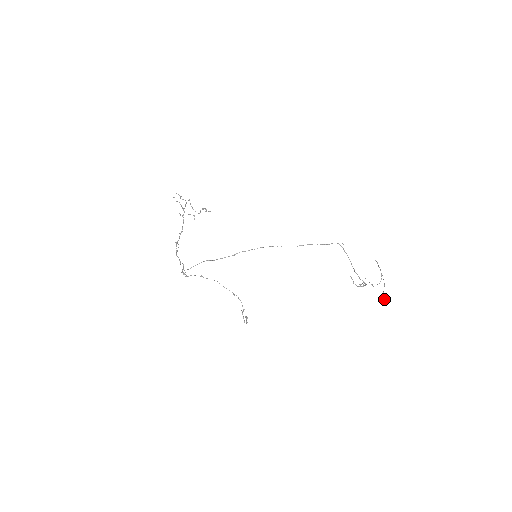
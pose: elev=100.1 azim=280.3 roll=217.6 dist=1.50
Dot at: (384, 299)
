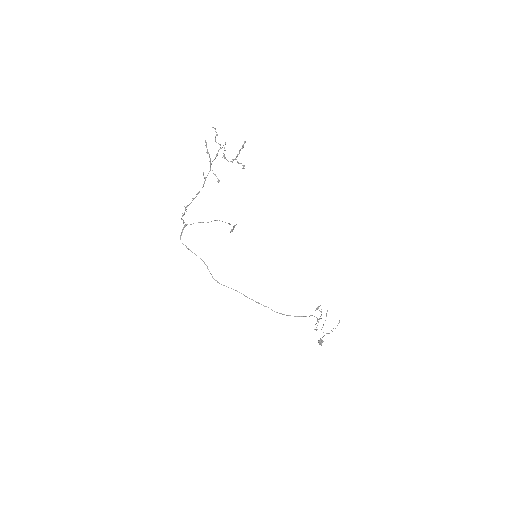
Dot at: (319, 342)
